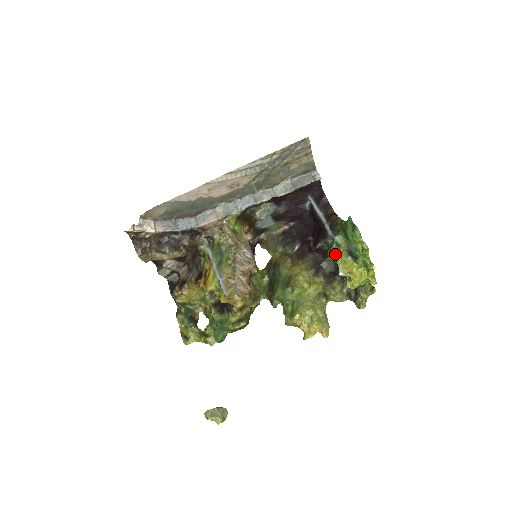
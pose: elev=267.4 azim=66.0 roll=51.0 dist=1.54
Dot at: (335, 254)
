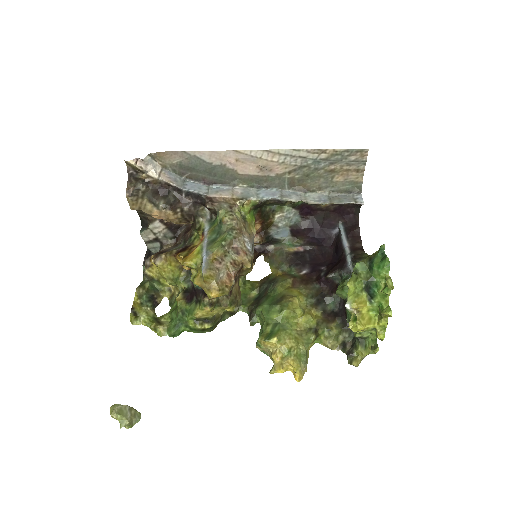
Dot at: (349, 282)
